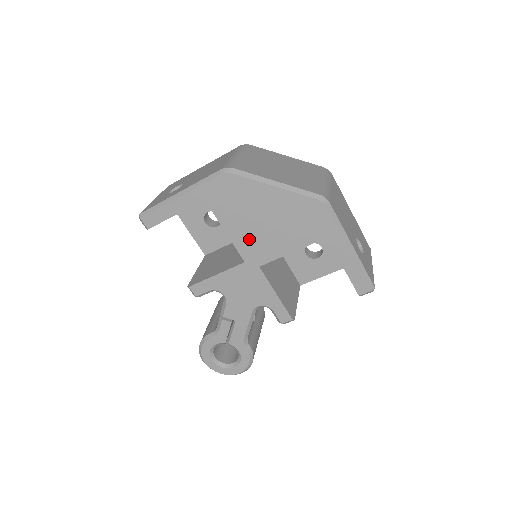
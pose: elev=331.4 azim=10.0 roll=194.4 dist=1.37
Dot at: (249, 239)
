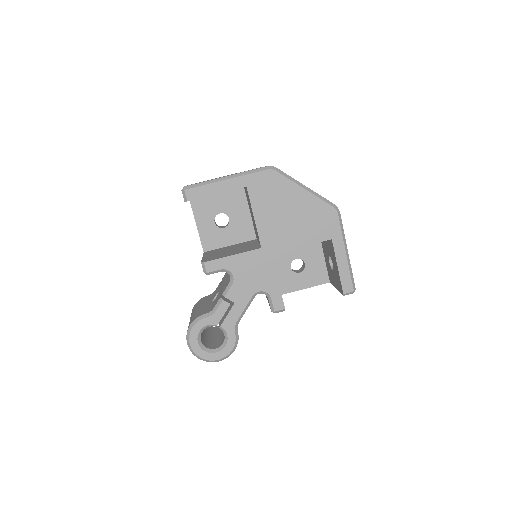
Dot at: (271, 228)
